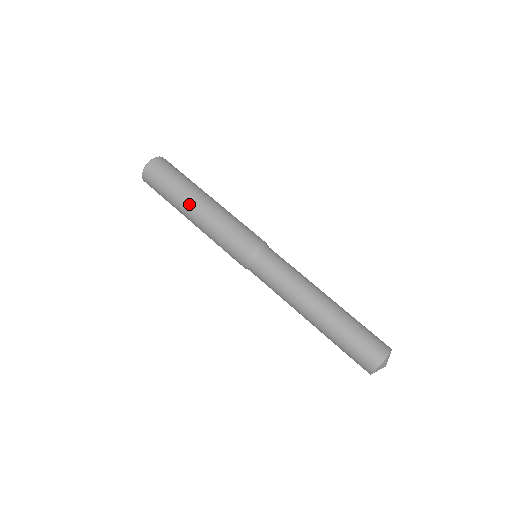
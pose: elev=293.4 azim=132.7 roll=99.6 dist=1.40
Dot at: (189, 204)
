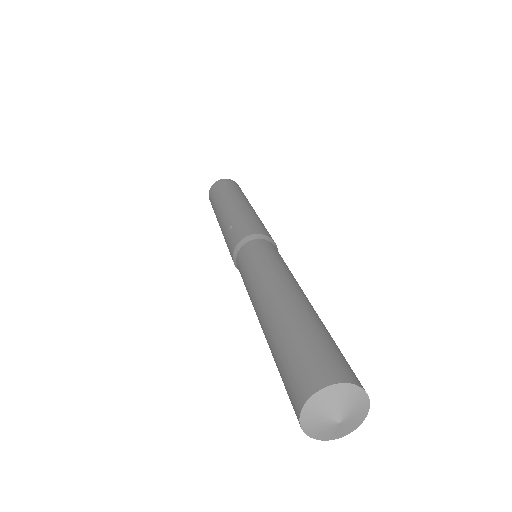
Dot at: (239, 198)
